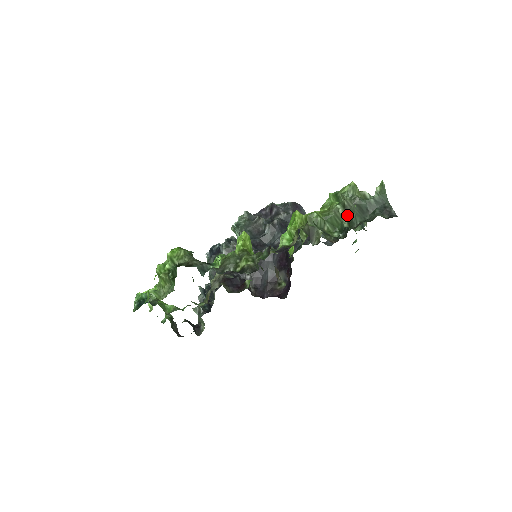
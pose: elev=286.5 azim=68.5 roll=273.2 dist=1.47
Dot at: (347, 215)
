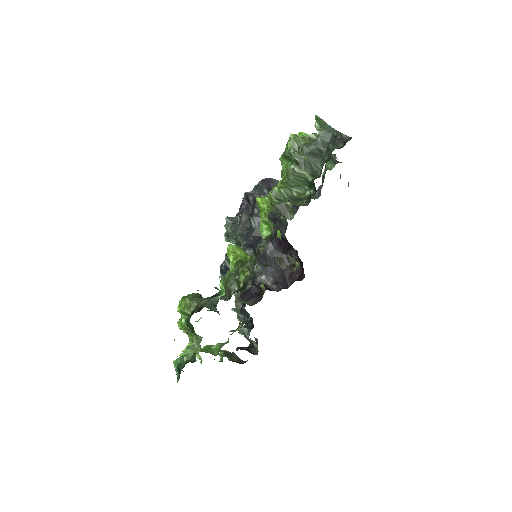
Dot at: (305, 169)
